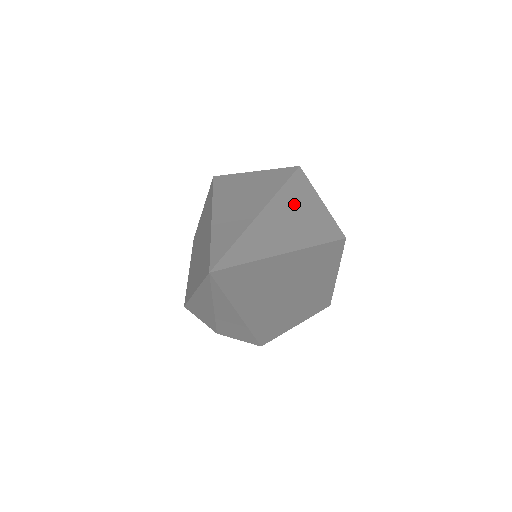
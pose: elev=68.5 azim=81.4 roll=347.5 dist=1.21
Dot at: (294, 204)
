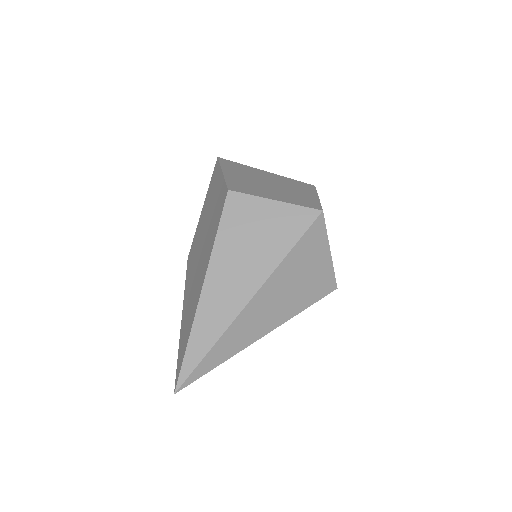
Dot at: (290, 276)
